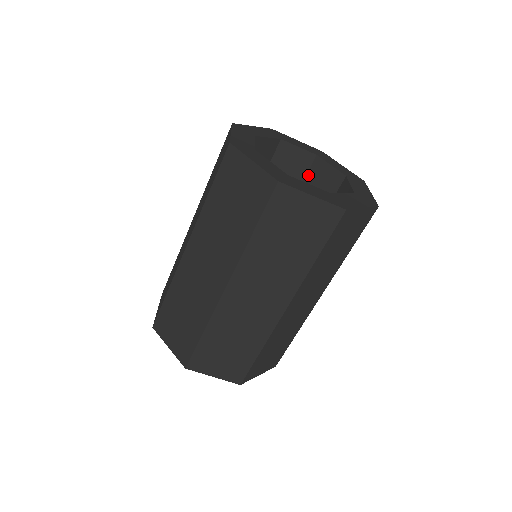
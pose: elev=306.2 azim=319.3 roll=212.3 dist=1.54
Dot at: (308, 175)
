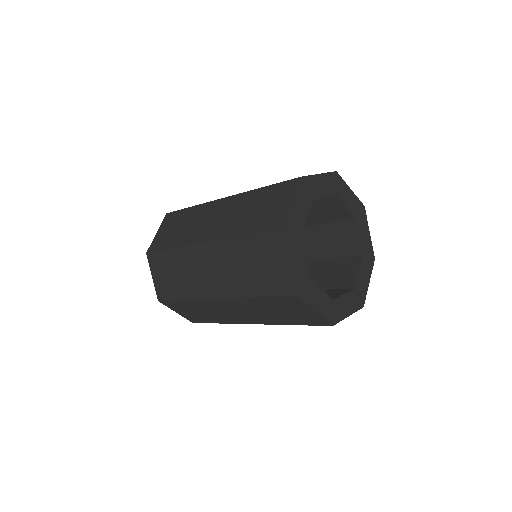
Dot at: (338, 223)
